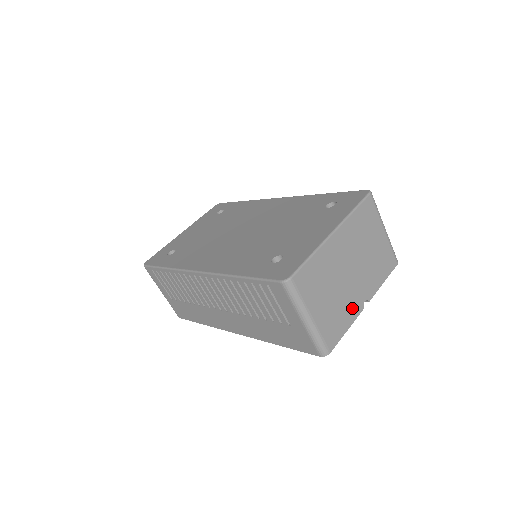
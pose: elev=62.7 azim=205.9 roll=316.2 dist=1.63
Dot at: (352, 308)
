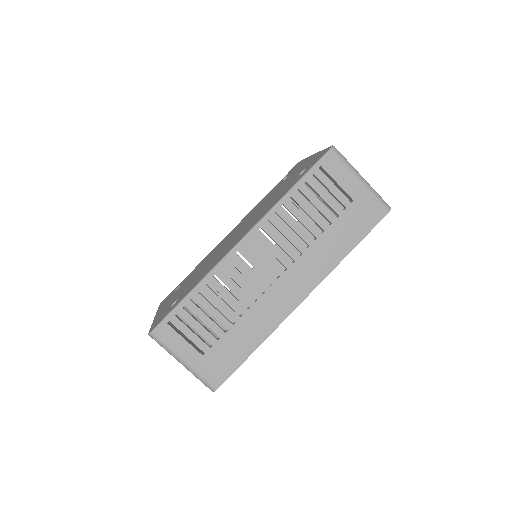
Dot at: occluded
